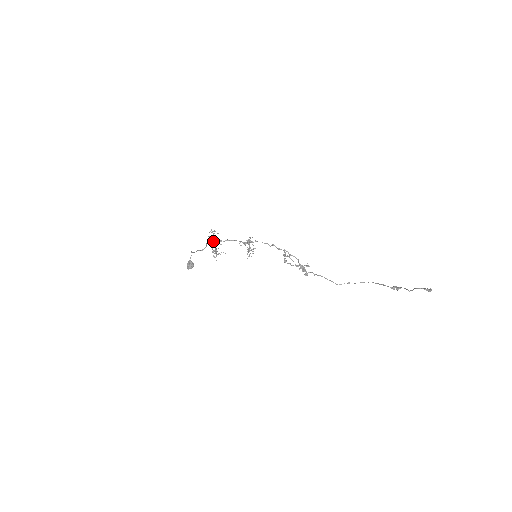
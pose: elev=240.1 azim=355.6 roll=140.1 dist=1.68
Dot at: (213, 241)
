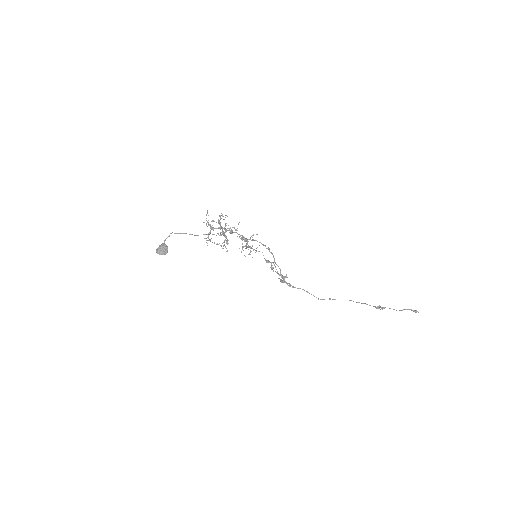
Dot at: (232, 227)
